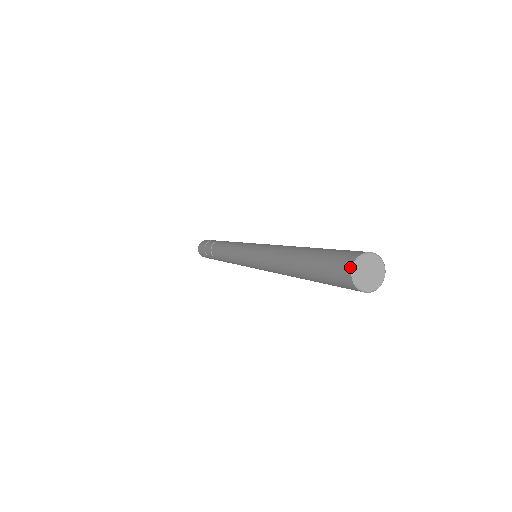
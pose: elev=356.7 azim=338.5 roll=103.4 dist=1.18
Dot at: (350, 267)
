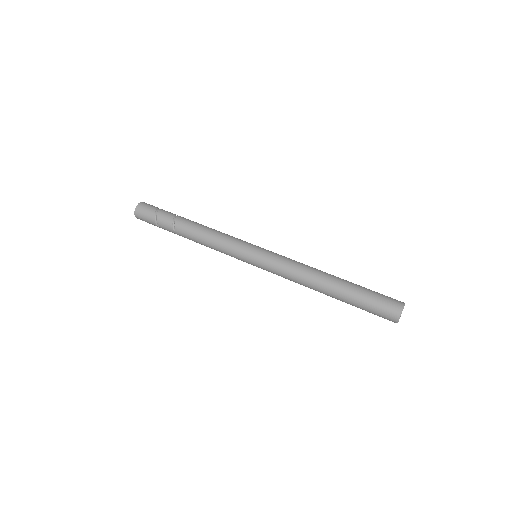
Dot at: (400, 312)
